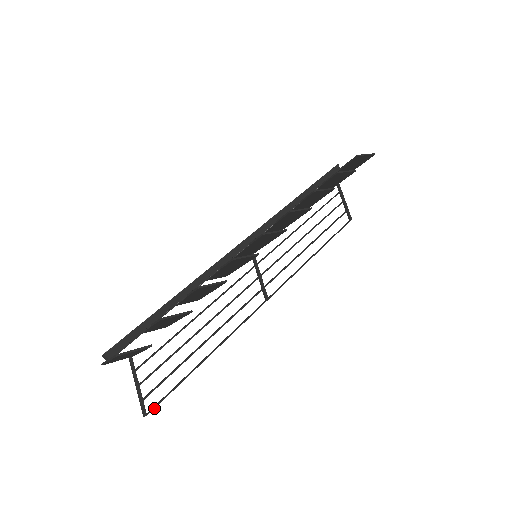
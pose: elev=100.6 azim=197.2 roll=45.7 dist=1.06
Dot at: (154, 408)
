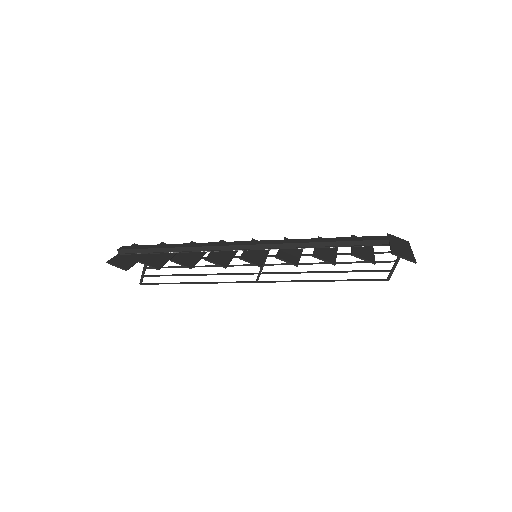
Dot at: (146, 284)
